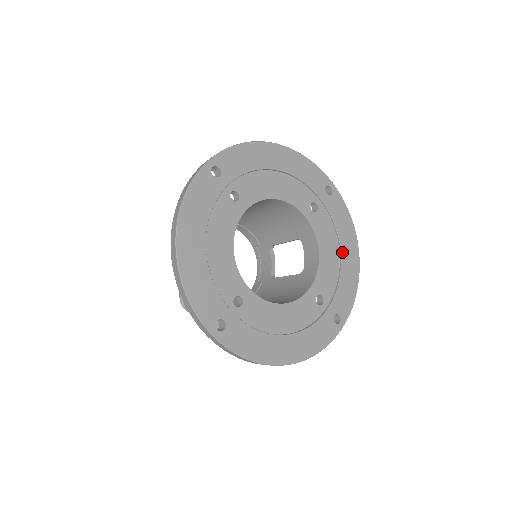
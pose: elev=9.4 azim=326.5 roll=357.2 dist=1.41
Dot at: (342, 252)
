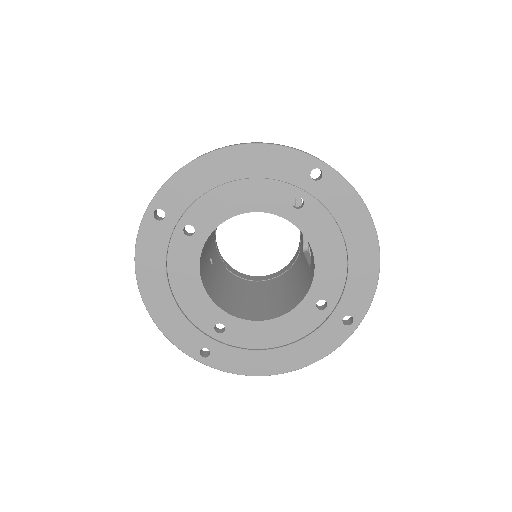
Dot at: (348, 245)
